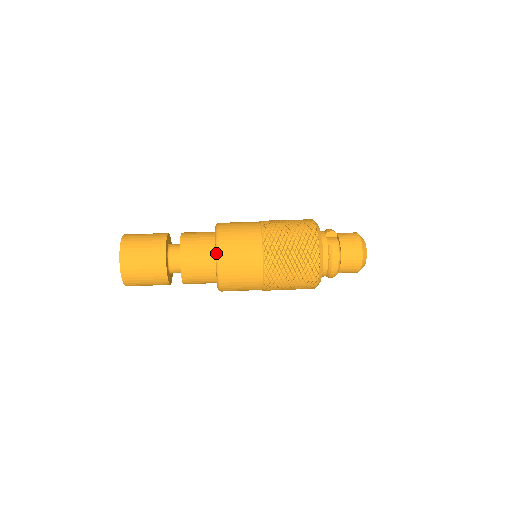
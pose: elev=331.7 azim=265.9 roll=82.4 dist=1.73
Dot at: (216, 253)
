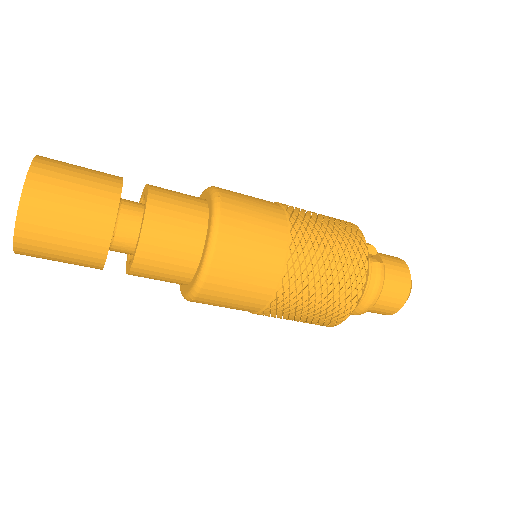
Dot at: (212, 227)
